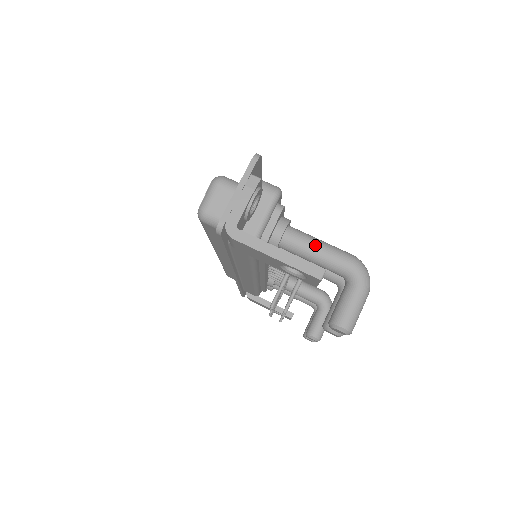
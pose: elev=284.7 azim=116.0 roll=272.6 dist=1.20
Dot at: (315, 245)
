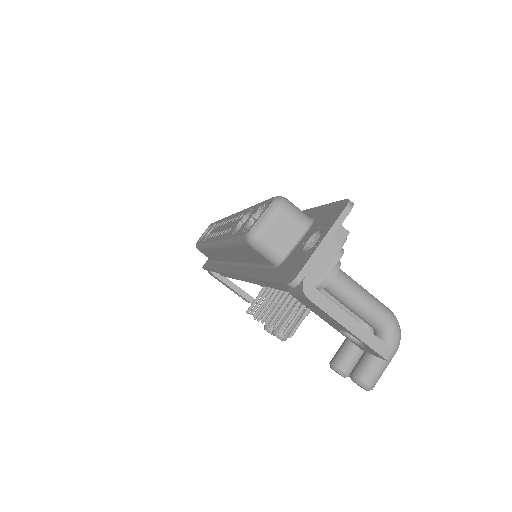
Dot at: (360, 295)
